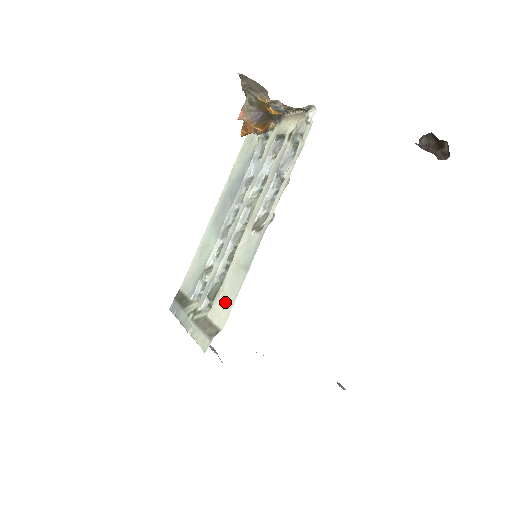
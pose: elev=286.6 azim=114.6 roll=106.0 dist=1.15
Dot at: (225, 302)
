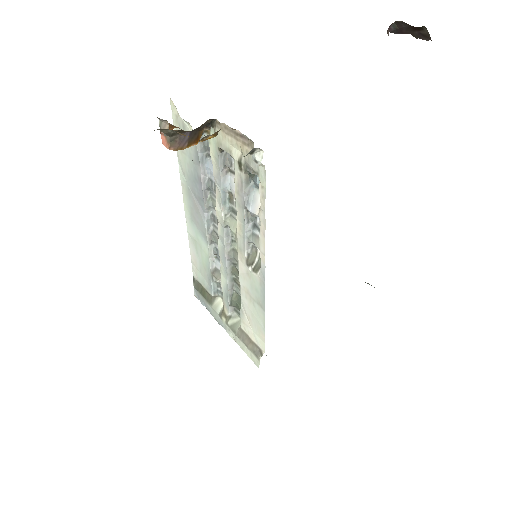
Dot at: (254, 327)
